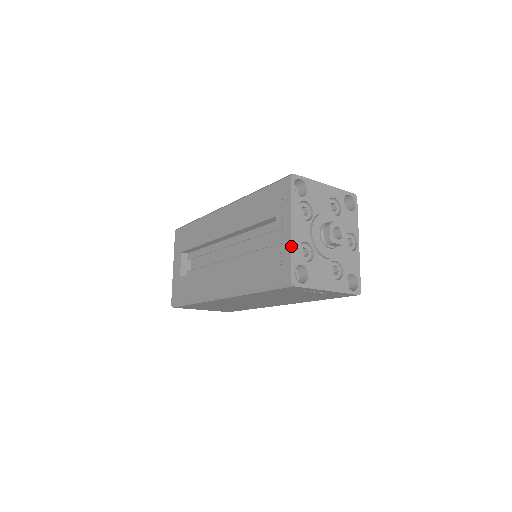
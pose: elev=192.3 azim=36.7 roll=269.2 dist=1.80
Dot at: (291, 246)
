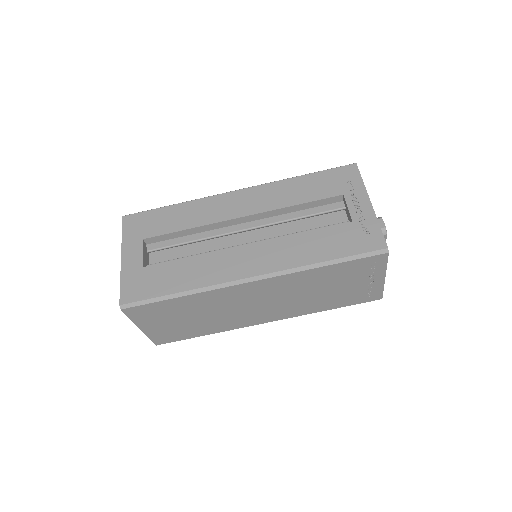
Dot at: (376, 217)
